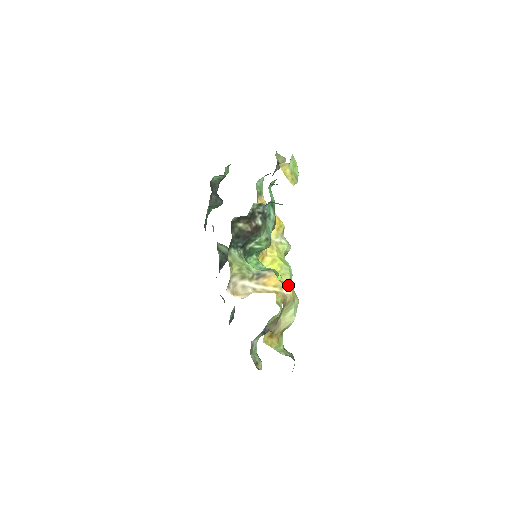
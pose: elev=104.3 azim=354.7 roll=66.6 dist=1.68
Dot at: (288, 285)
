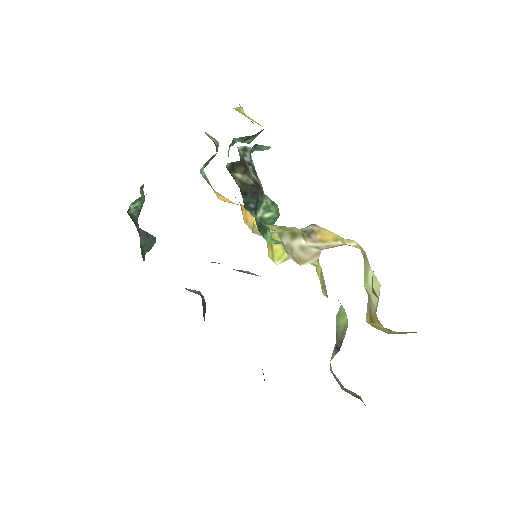
Dot at: occluded
